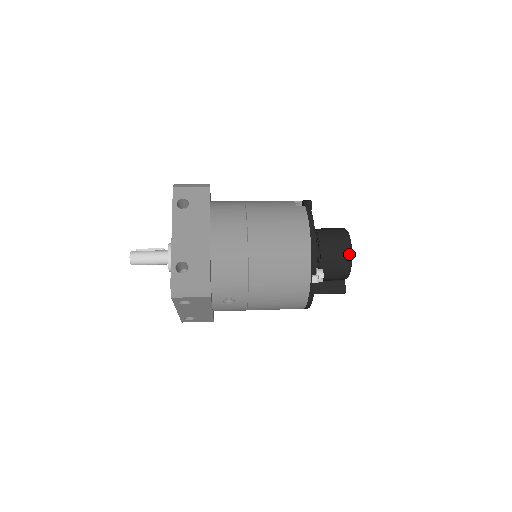
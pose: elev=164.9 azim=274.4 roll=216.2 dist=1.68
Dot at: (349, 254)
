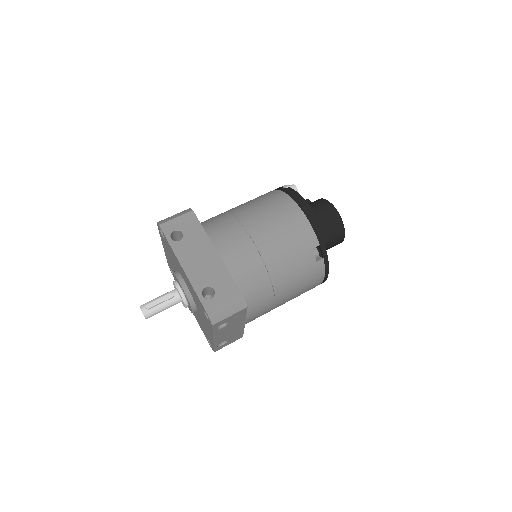
Dot at: occluded
